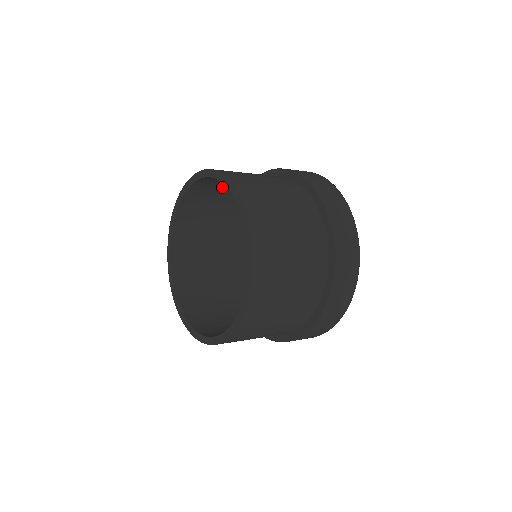
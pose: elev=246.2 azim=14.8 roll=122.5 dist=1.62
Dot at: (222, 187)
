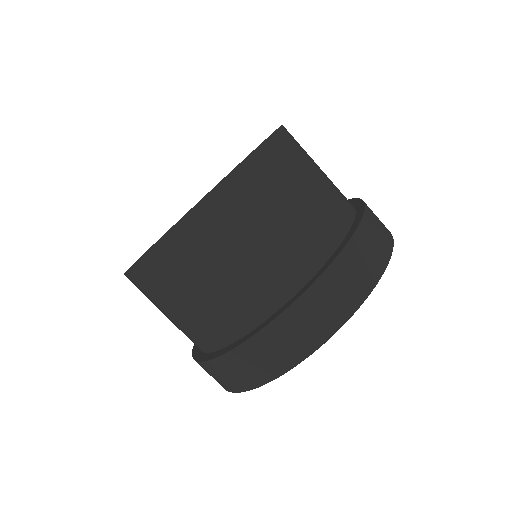
Dot at: occluded
